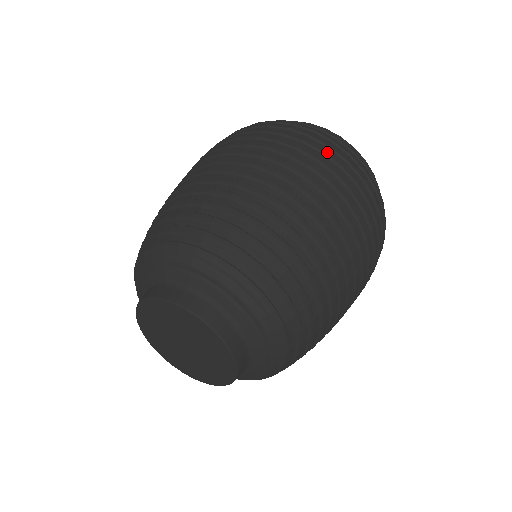
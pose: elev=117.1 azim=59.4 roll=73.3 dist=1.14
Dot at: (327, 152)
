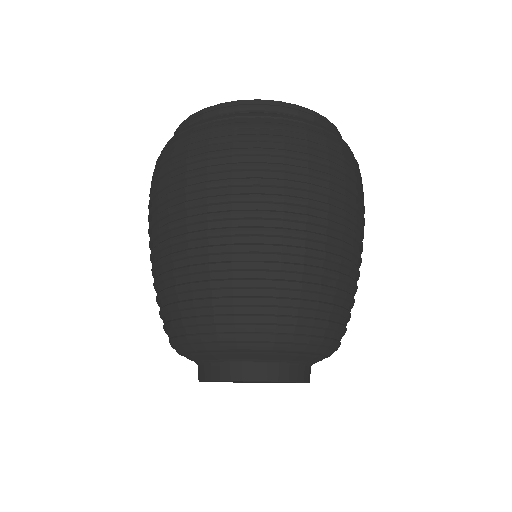
Dot at: (287, 152)
